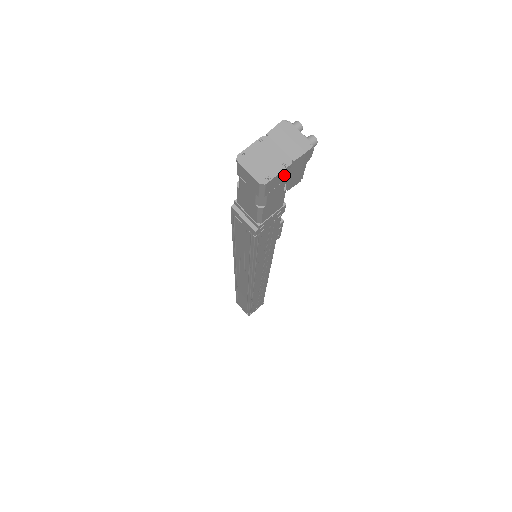
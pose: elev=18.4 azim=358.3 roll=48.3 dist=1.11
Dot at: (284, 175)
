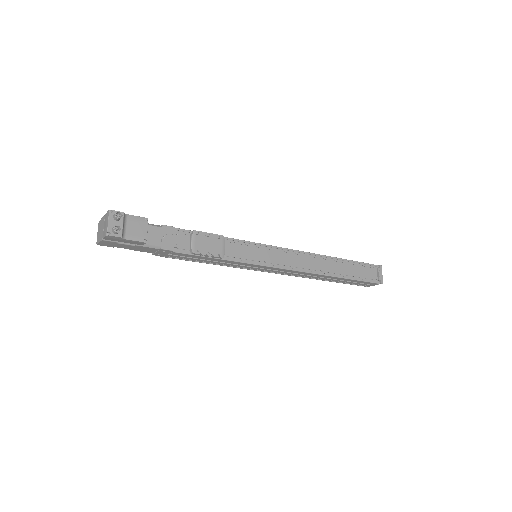
Dot at: (109, 242)
